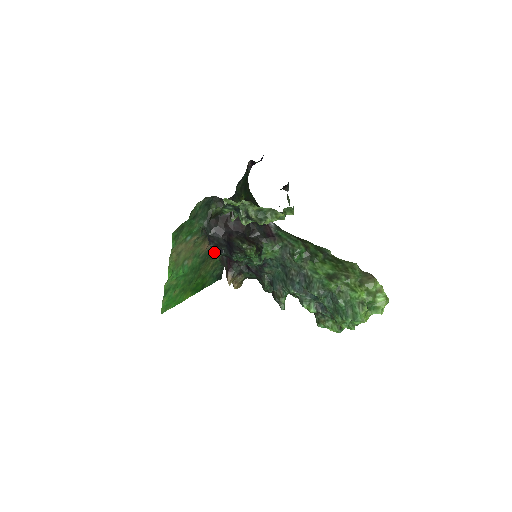
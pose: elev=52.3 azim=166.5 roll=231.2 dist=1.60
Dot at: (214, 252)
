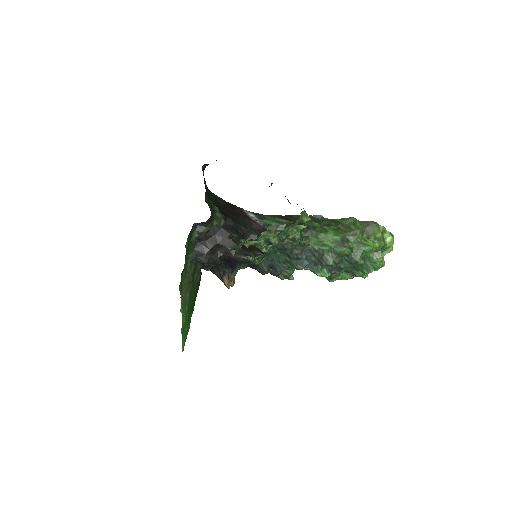
Dot at: (196, 265)
